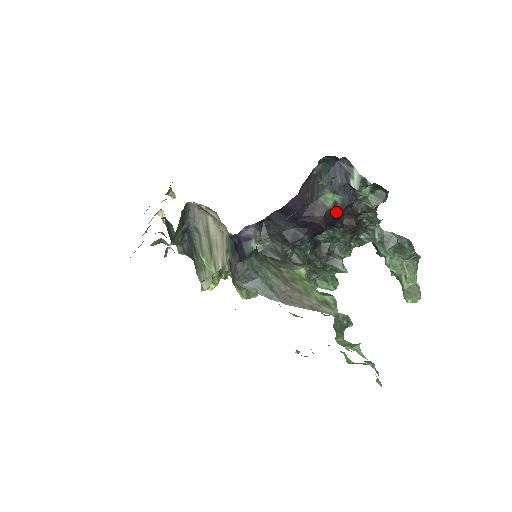
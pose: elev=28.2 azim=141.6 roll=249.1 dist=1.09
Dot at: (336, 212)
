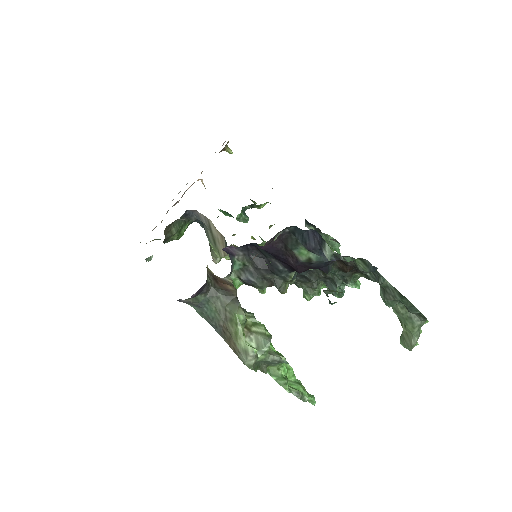
Dot at: (313, 265)
